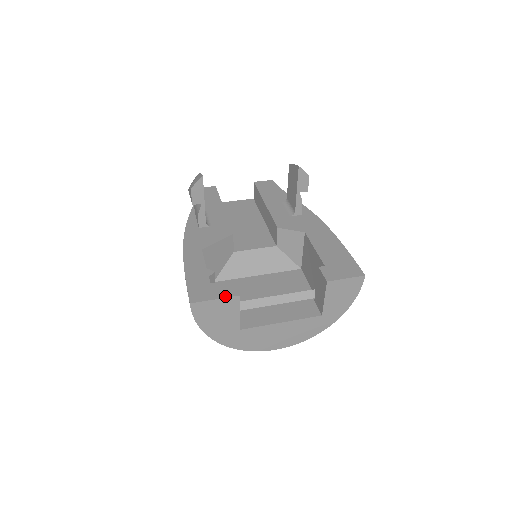
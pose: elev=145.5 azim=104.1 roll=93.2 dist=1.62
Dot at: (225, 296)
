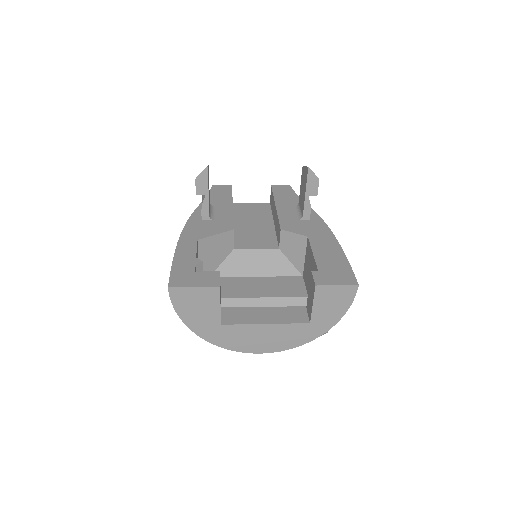
Dot at: (205, 285)
